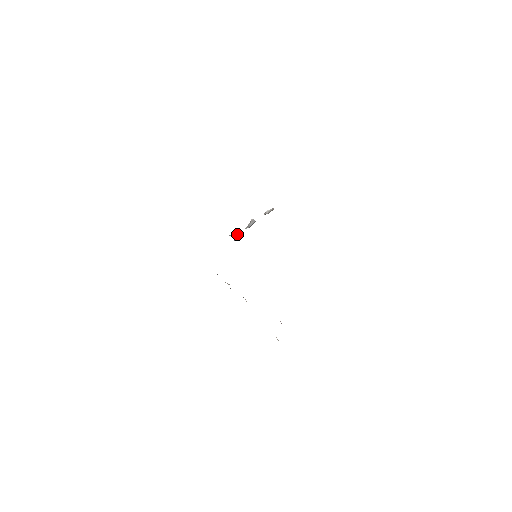
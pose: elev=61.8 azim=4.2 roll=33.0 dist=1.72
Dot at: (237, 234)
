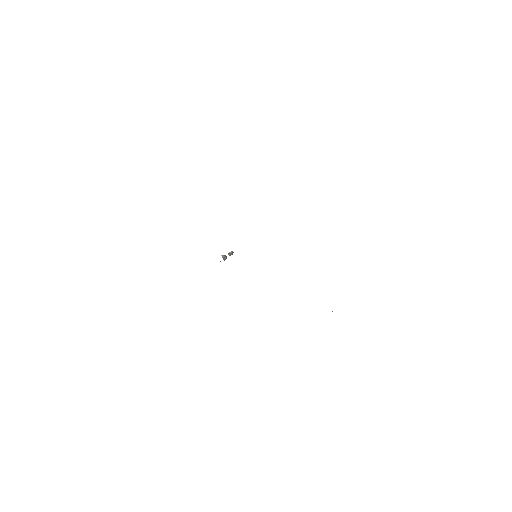
Dot at: occluded
